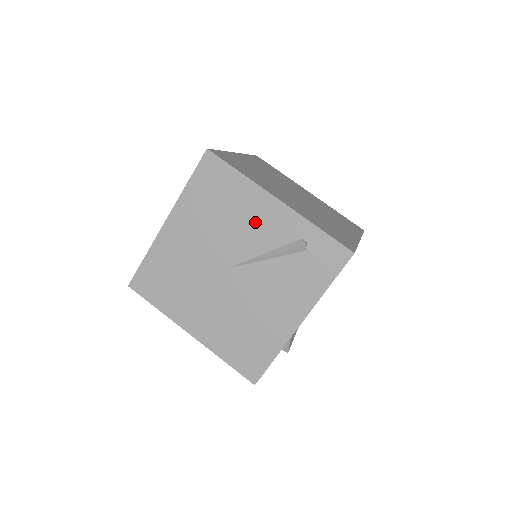
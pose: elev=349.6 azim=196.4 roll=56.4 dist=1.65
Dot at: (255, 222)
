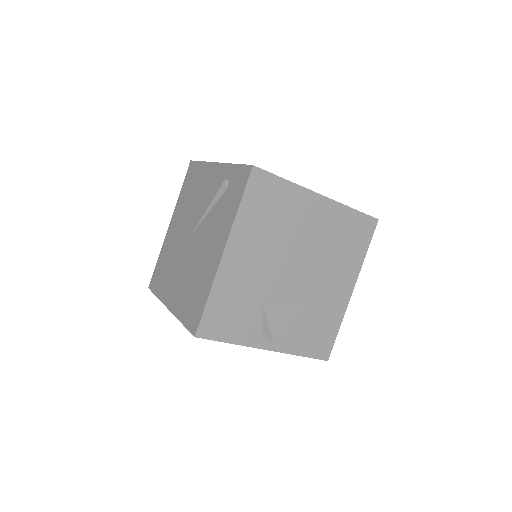
Dot at: (206, 189)
